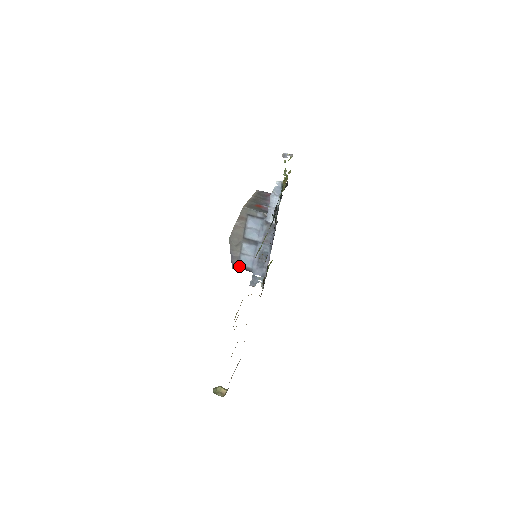
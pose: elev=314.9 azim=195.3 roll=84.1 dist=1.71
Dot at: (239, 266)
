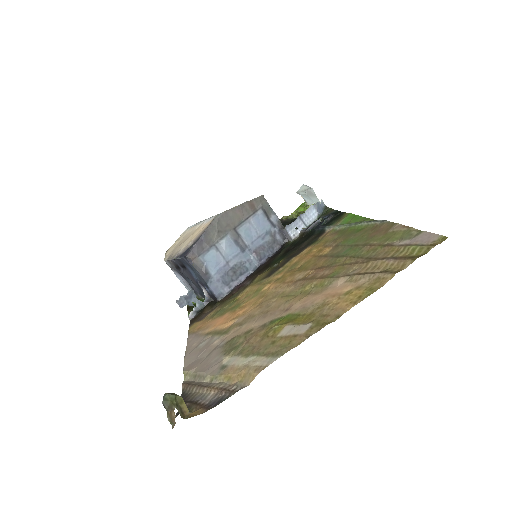
Dot at: (197, 260)
